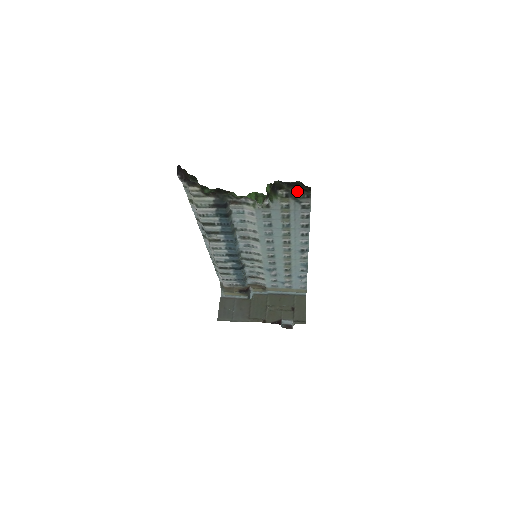
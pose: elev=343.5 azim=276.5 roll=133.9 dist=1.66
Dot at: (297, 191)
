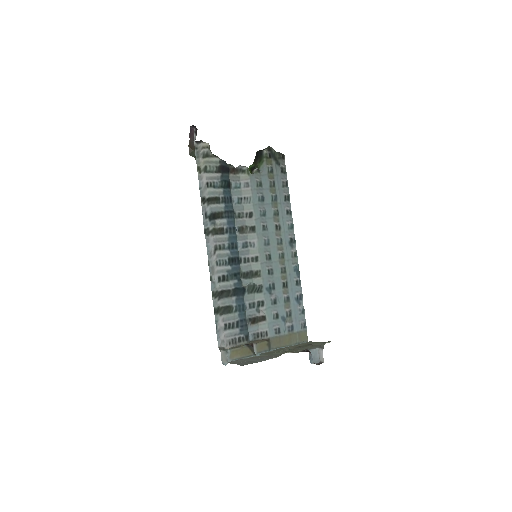
Dot at: (275, 152)
